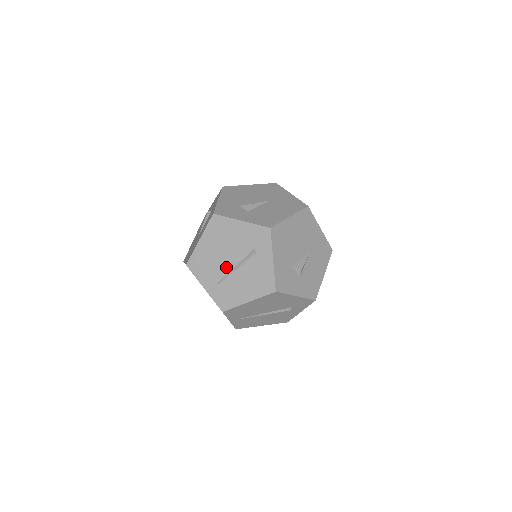
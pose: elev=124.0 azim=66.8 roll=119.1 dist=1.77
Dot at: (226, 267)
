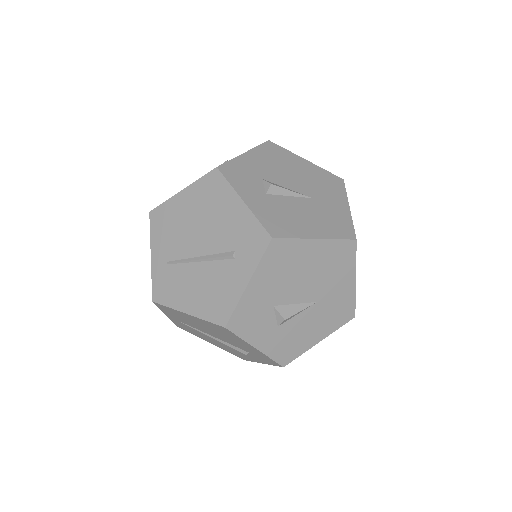
Dot at: (189, 249)
